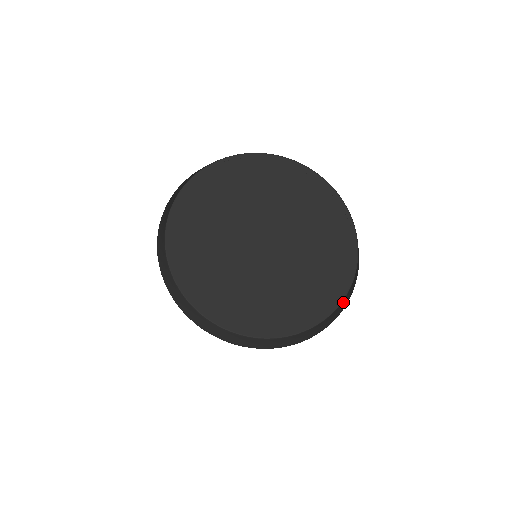
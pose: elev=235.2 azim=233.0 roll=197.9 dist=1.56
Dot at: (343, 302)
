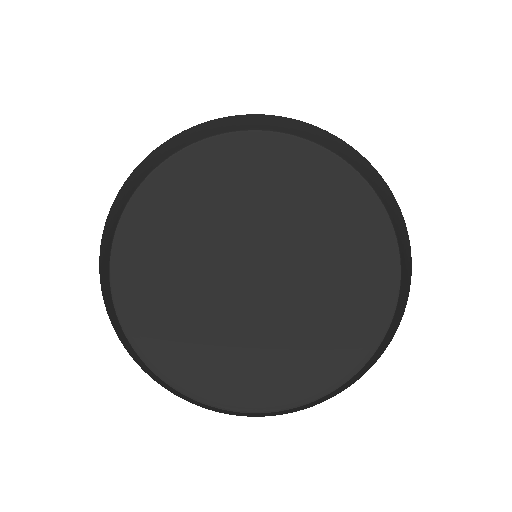
Dot at: (383, 343)
